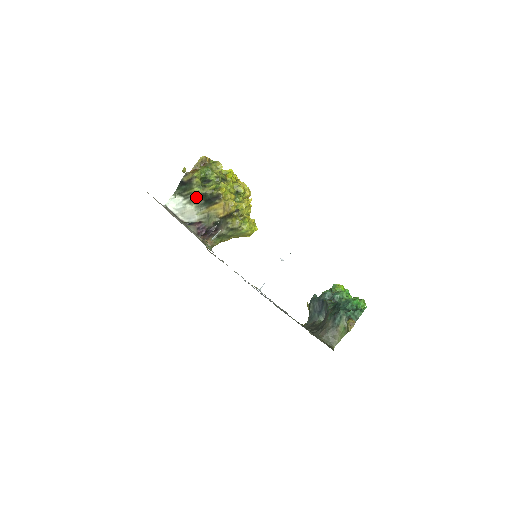
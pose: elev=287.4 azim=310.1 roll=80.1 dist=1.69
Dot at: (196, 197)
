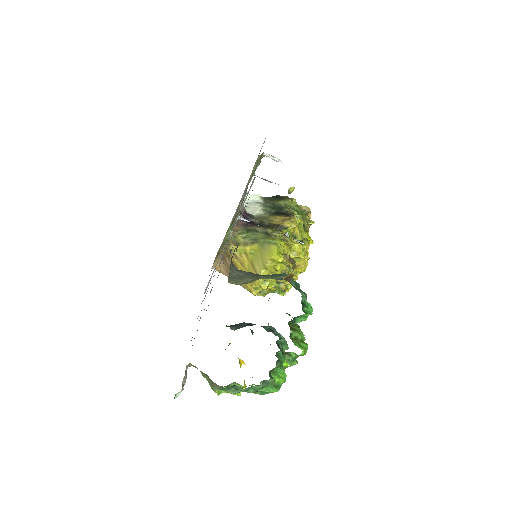
Dot at: (273, 206)
